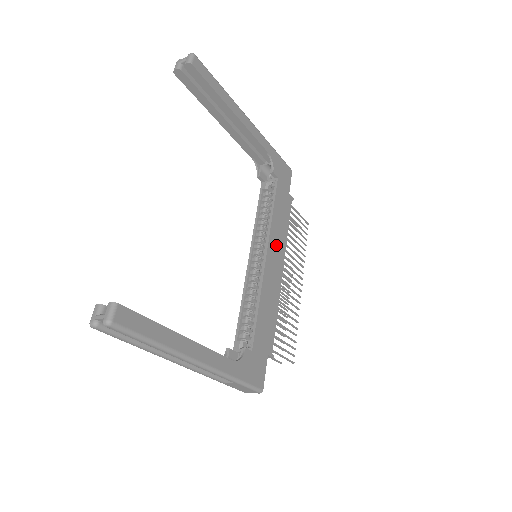
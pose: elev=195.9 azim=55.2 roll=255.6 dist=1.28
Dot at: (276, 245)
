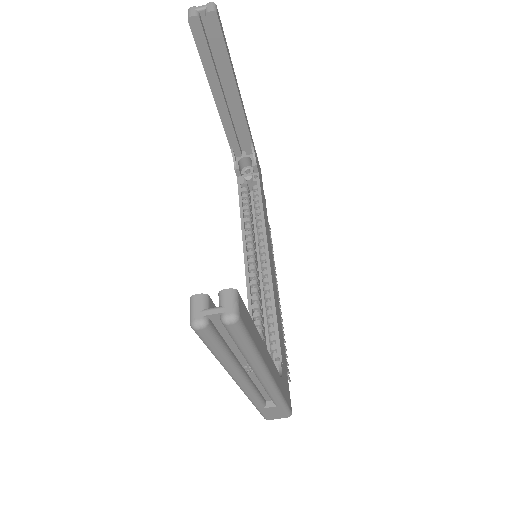
Dot at: (269, 245)
